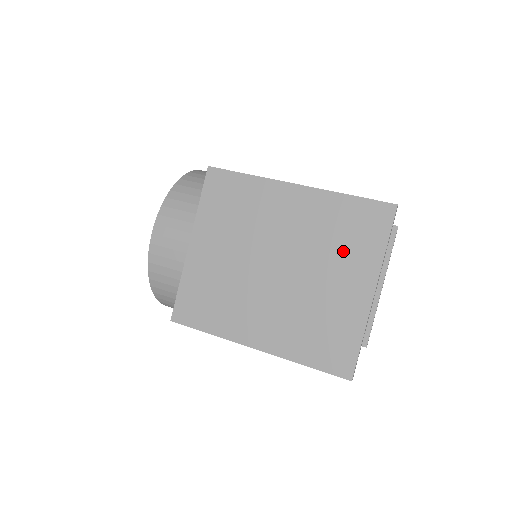
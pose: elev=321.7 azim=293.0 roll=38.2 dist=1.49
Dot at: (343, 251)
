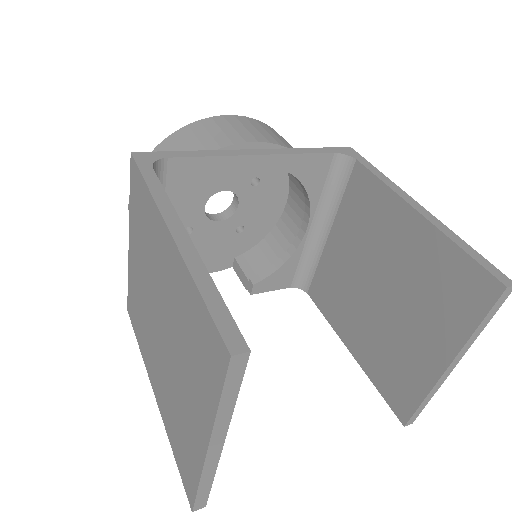
Dot at: (192, 364)
